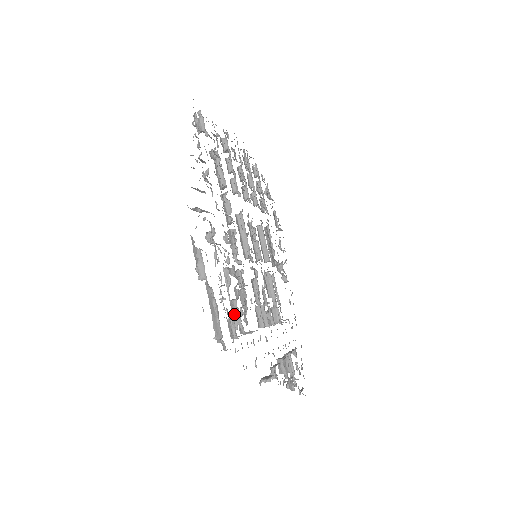
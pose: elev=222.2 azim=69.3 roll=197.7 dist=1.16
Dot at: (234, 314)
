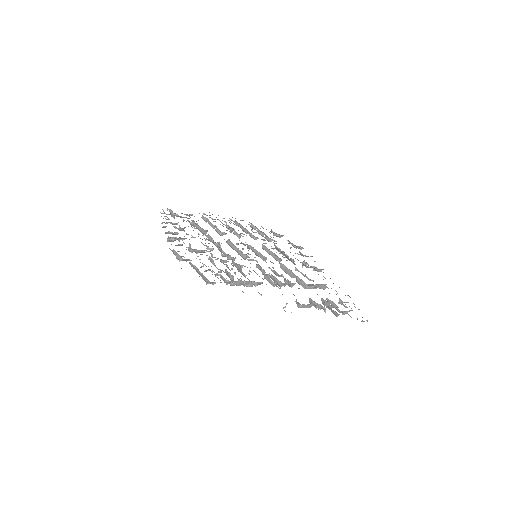
Dot at: (230, 277)
